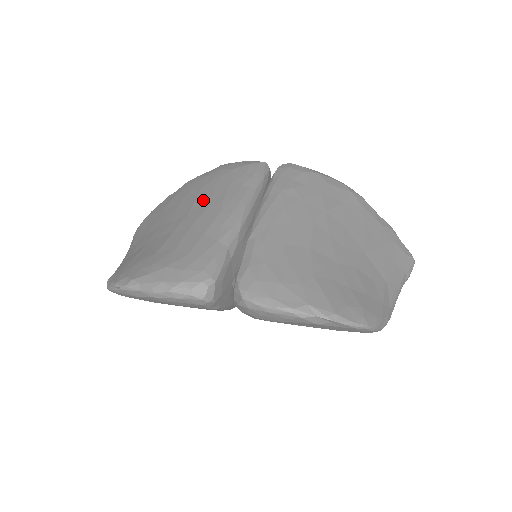
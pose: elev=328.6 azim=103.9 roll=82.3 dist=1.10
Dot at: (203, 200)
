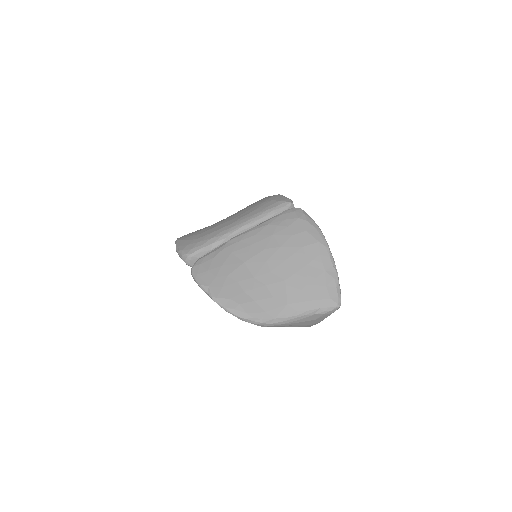
Dot at: (241, 213)
